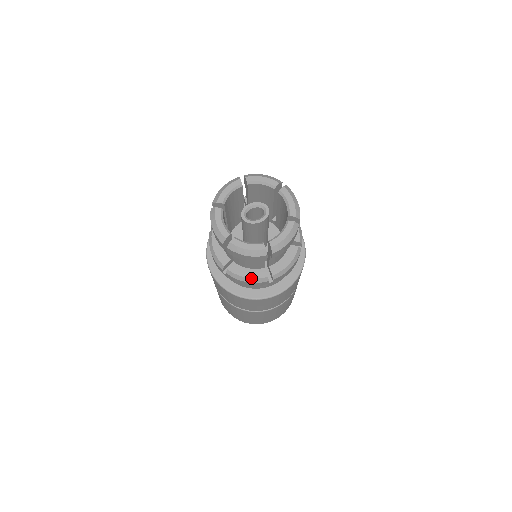
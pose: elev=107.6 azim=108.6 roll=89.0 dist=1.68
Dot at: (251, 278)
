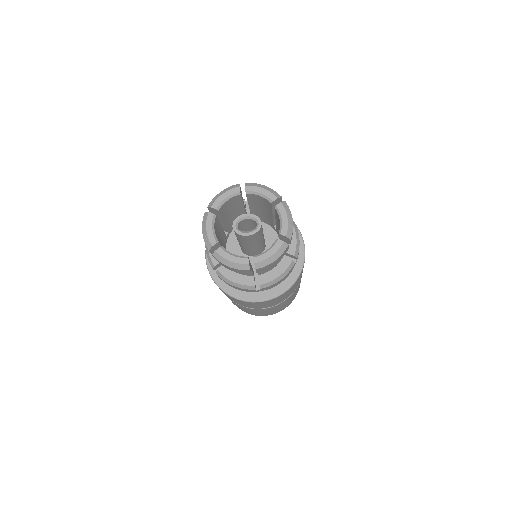
Dot at: (238, 283)
